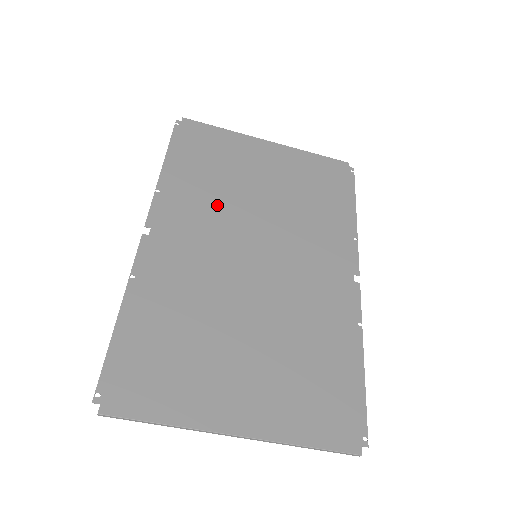
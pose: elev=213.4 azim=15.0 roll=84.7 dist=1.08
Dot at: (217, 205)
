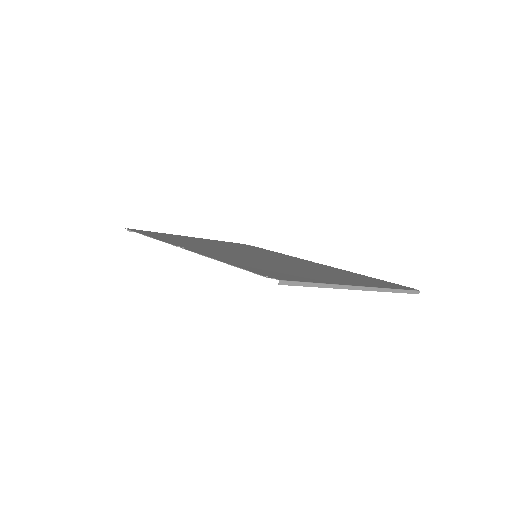
Dot at: (204, 245)
